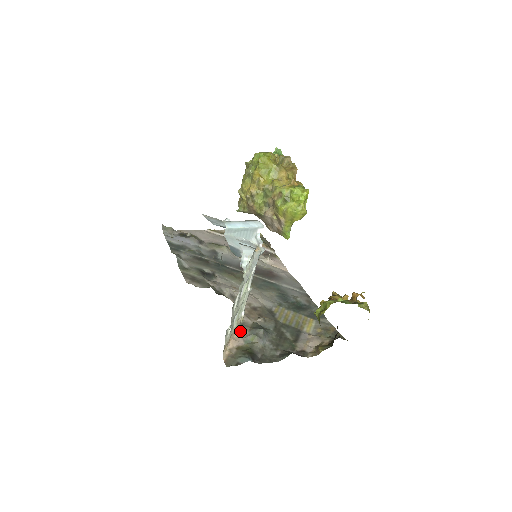
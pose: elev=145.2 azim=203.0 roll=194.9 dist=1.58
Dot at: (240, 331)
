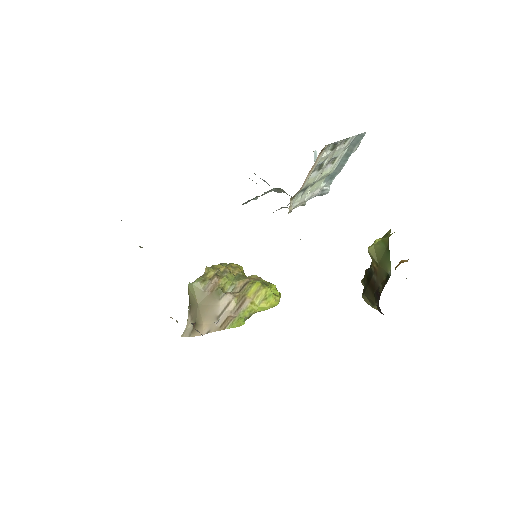
Dot at: occluded
